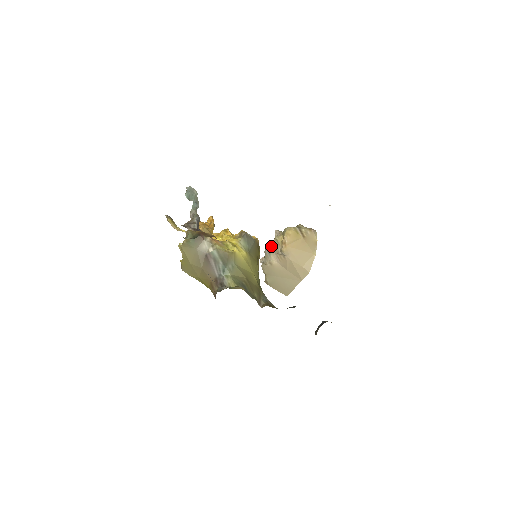
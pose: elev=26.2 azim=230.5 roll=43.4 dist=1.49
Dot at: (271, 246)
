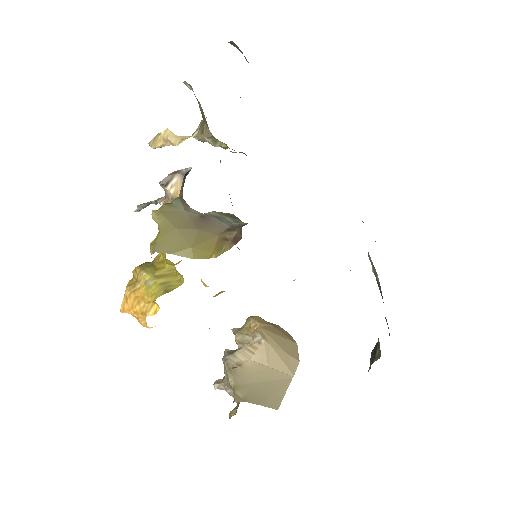
Dot at: (231, 350)
